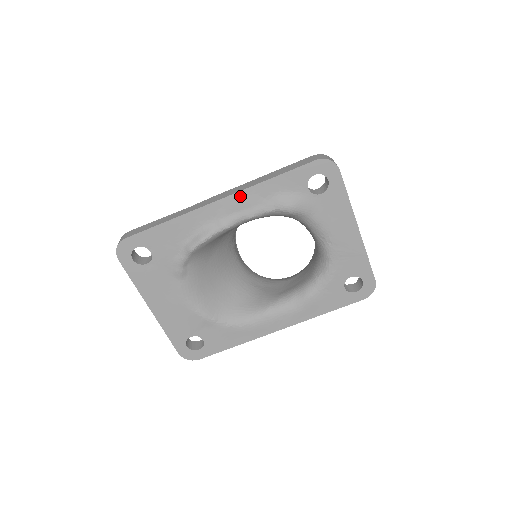
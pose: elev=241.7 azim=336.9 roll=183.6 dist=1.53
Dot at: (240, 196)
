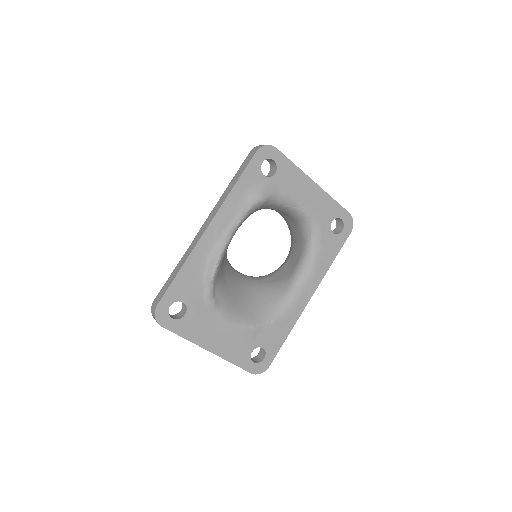
Dot at: (221, 212)
